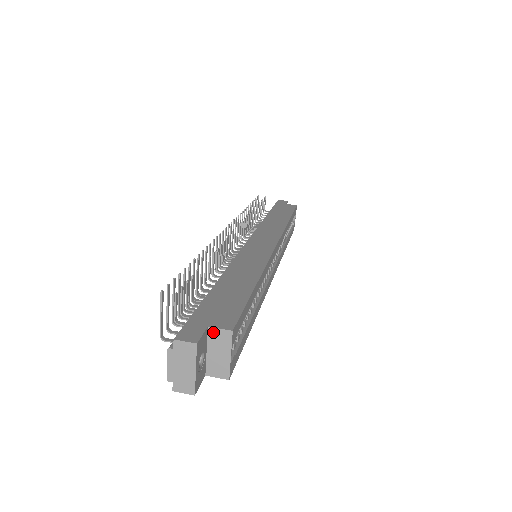
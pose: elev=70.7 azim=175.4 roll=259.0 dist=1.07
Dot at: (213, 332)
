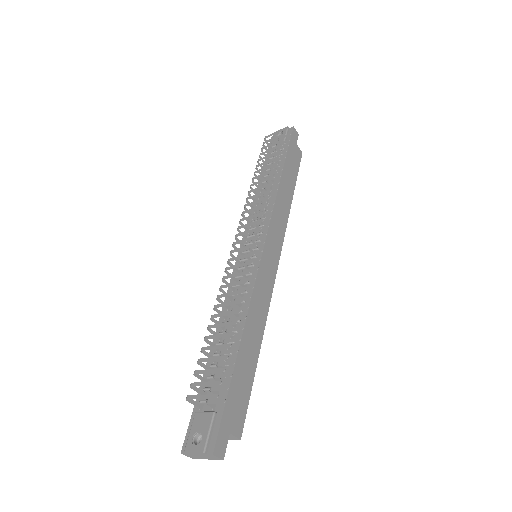
Dot at: (229, 435)
